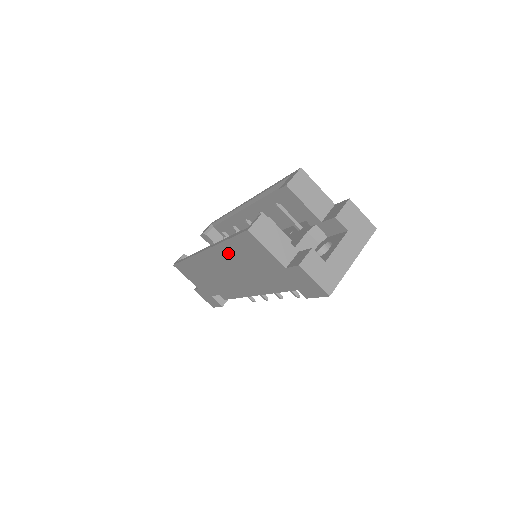
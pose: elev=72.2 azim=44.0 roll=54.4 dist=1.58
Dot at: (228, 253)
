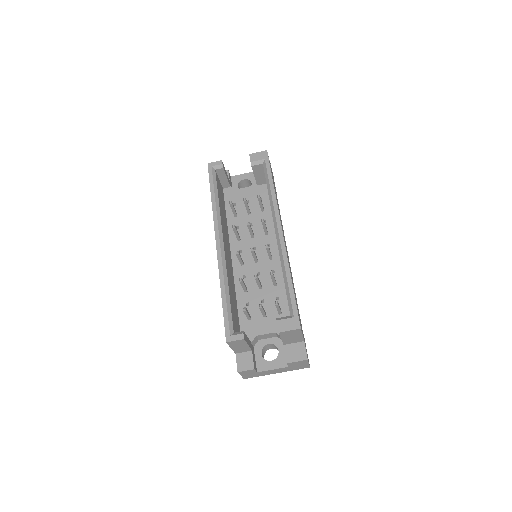
Dot at: occluded
